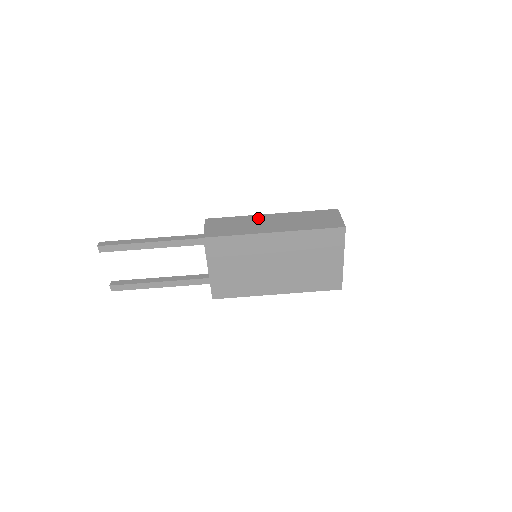
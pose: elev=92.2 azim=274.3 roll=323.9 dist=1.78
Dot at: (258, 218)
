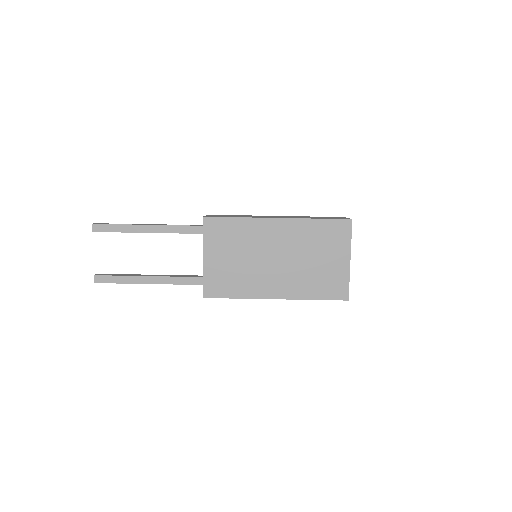
Dot at: occluded
